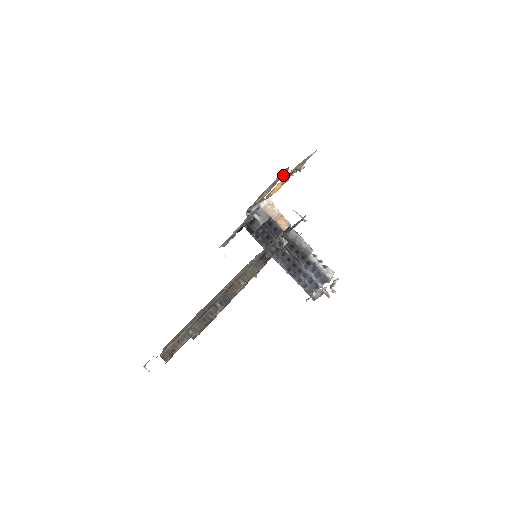
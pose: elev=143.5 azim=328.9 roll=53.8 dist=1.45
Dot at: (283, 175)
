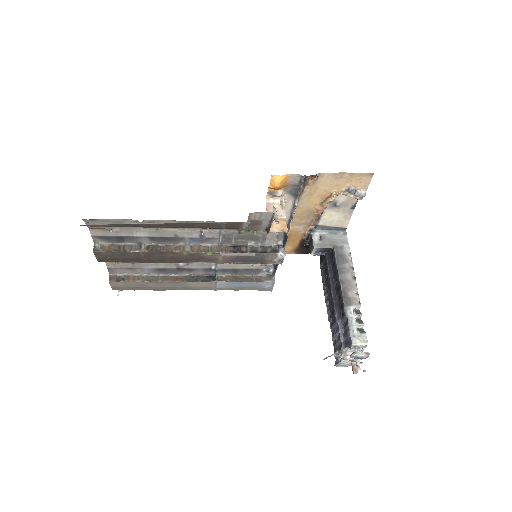
Dot at: (354, 202)
